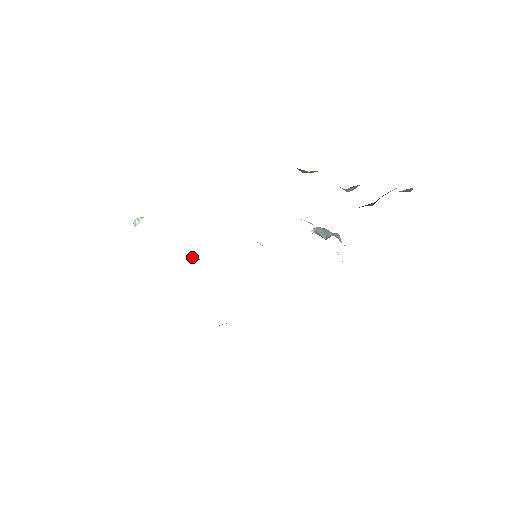
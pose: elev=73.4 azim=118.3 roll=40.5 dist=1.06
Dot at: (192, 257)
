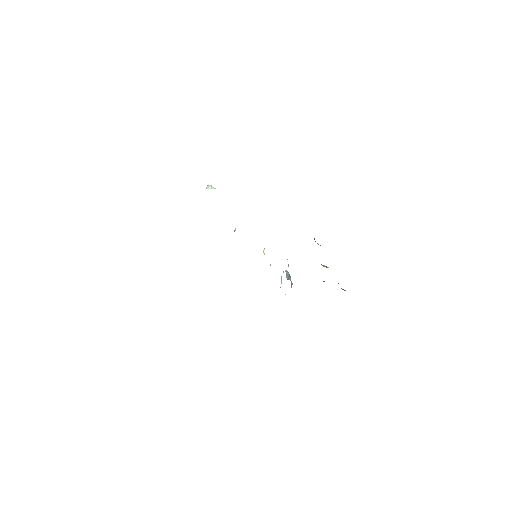
Dot at: (234, 230)
